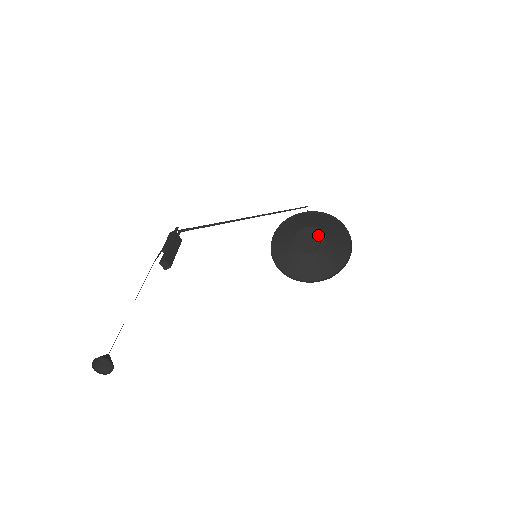
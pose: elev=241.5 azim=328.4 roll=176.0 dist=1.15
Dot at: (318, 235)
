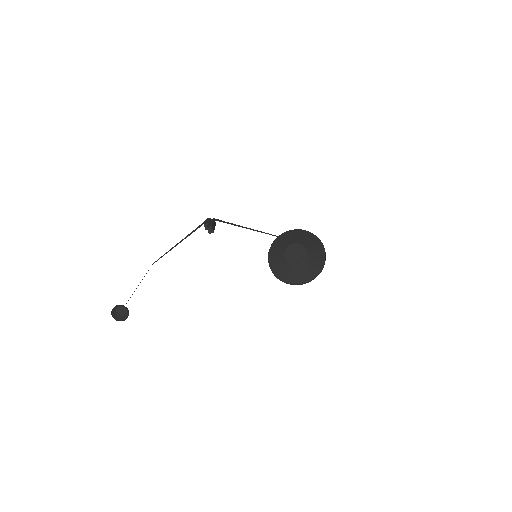
Dot at: (302, 251)
